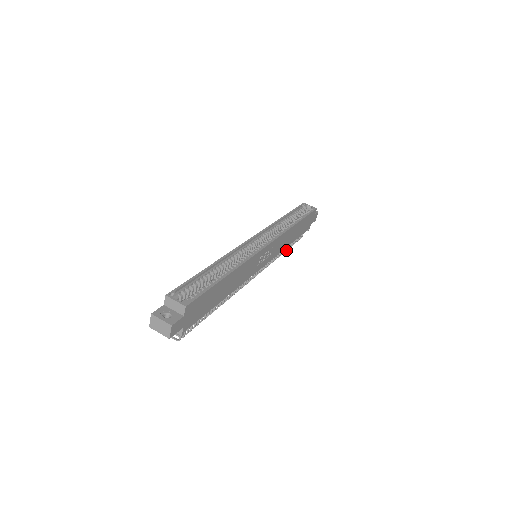
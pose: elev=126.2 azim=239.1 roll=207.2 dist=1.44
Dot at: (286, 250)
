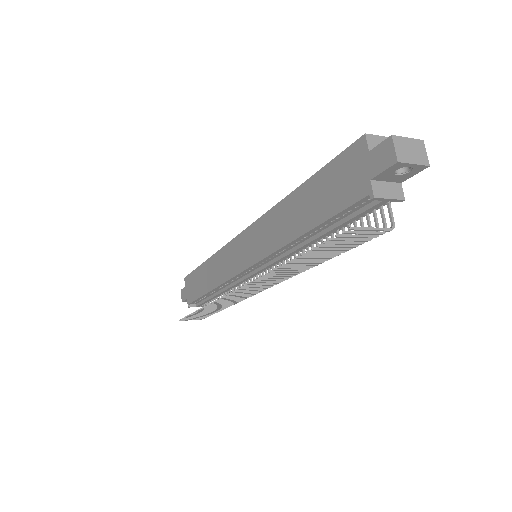
Dot at: occluded
